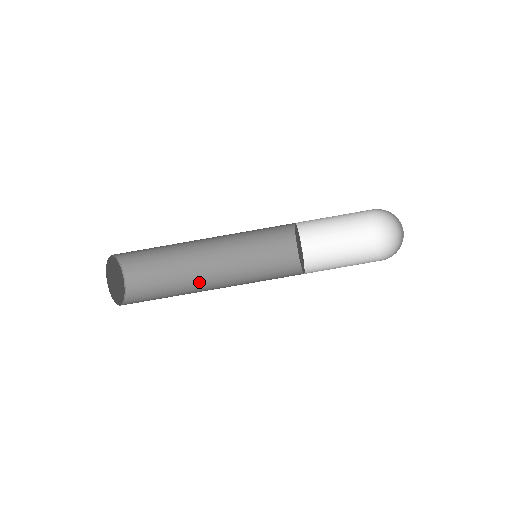
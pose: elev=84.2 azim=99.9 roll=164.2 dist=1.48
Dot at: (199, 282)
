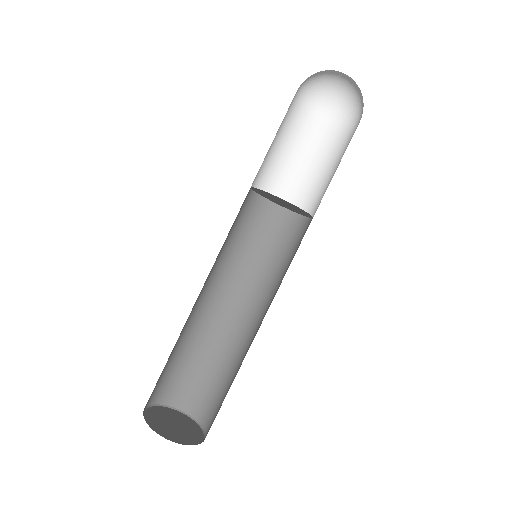
Dot at: (230, 329)
